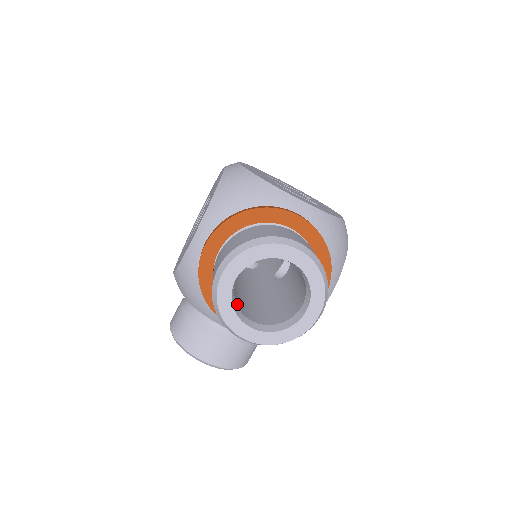
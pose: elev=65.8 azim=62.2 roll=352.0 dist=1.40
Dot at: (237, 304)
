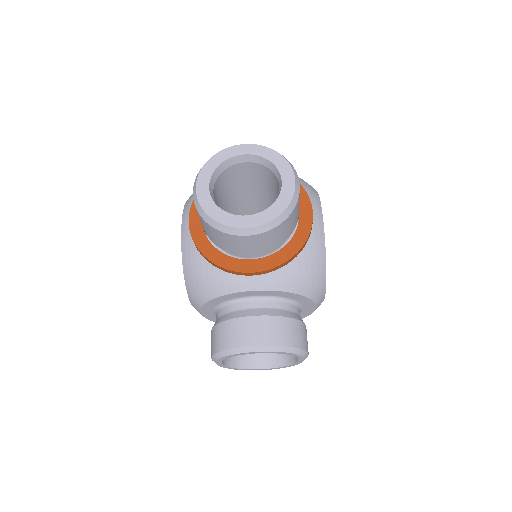
Dot at: occluded
